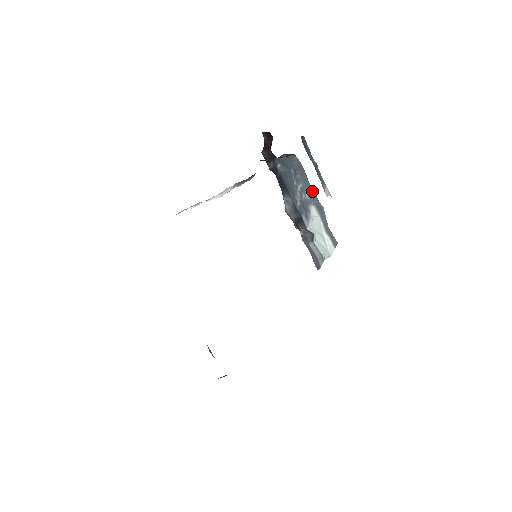
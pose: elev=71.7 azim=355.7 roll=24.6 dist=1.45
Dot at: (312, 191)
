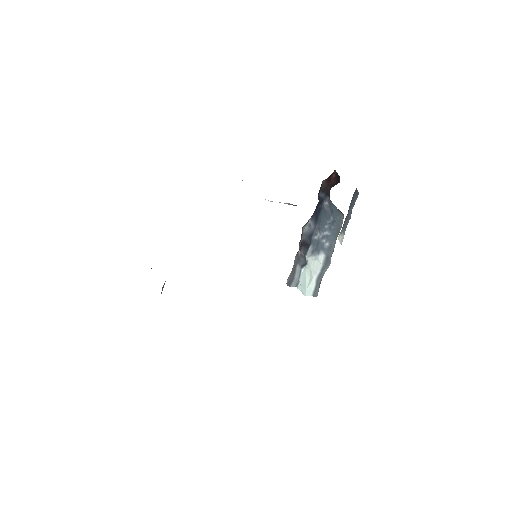
Dot at: (333, 246)
